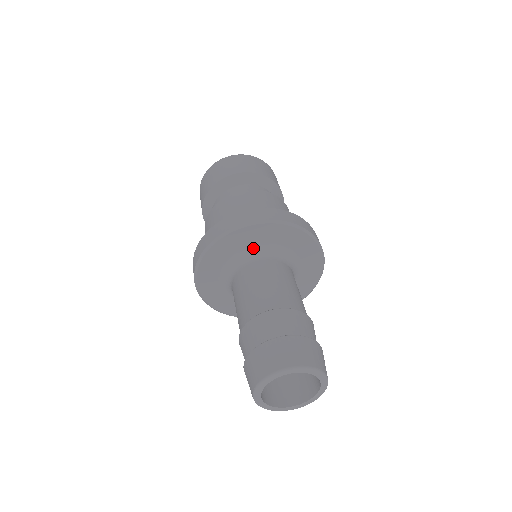
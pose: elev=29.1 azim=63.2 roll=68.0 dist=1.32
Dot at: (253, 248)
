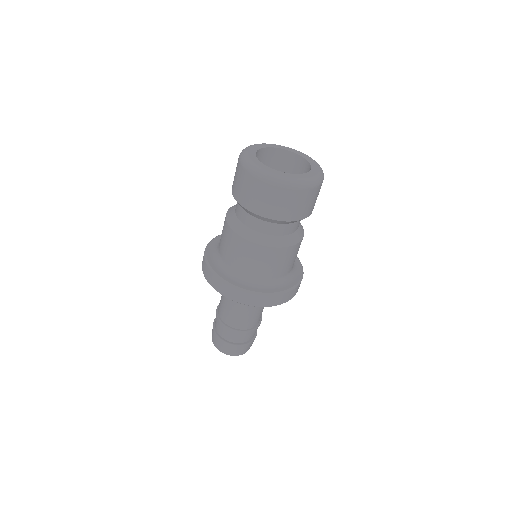
Dot at: occluded
